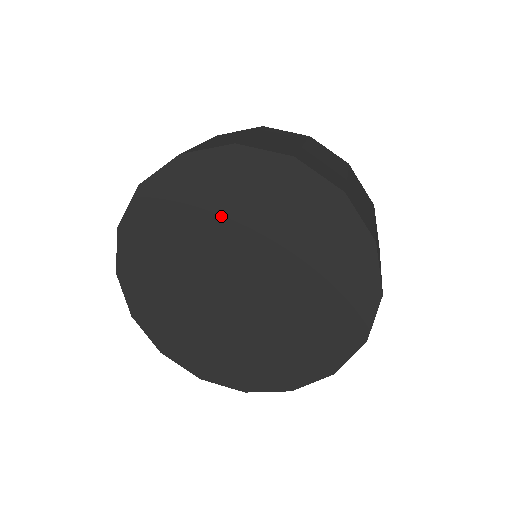
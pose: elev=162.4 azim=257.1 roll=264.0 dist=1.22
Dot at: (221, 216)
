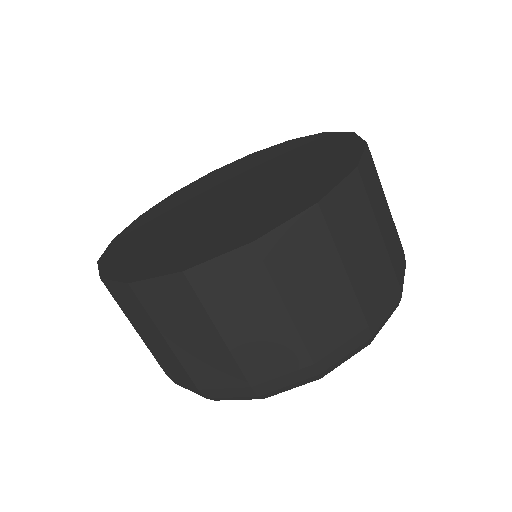
Dot at: (227, 177)
